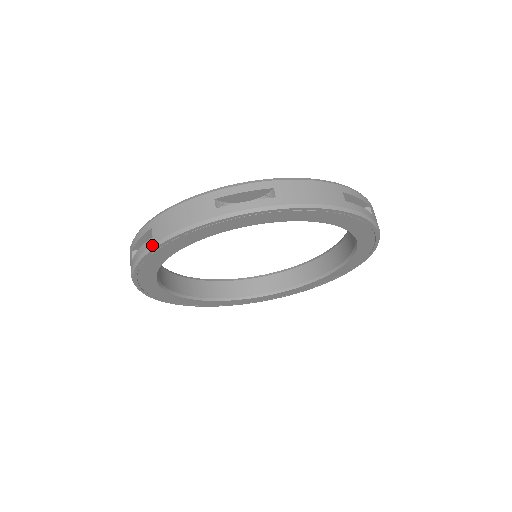
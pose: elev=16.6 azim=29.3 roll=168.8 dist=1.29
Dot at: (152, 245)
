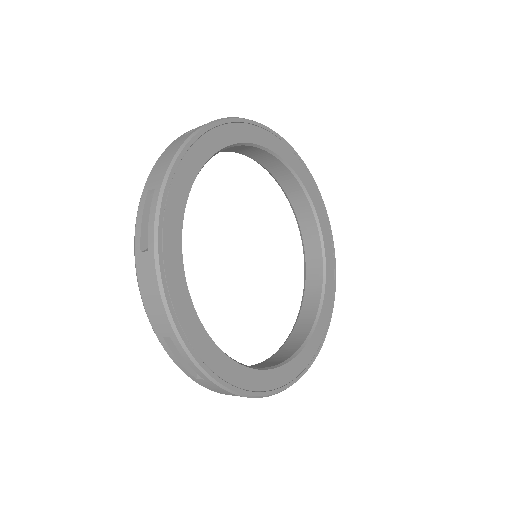
Dot at: (160, 188)
